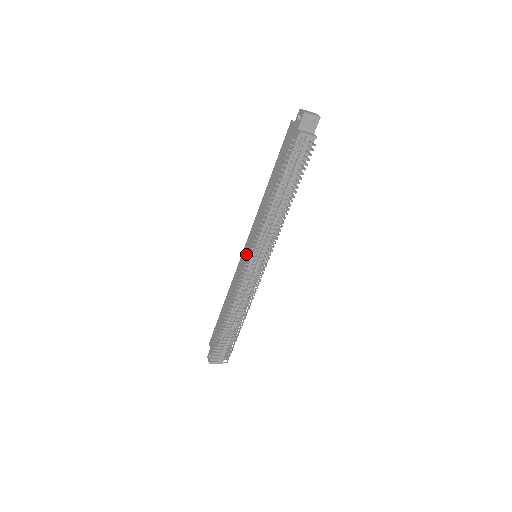
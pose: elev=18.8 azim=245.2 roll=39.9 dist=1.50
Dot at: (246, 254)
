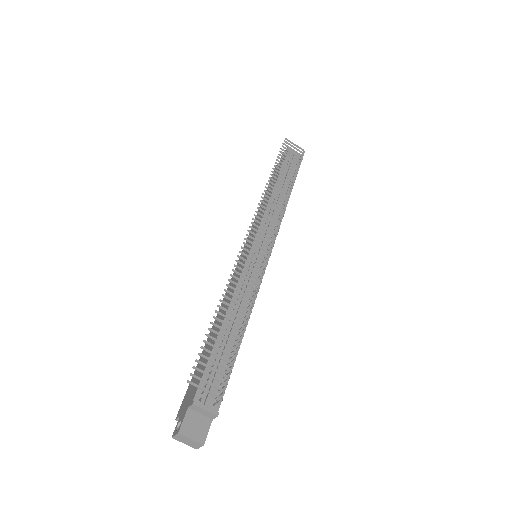
Dot at: (243, 256)
